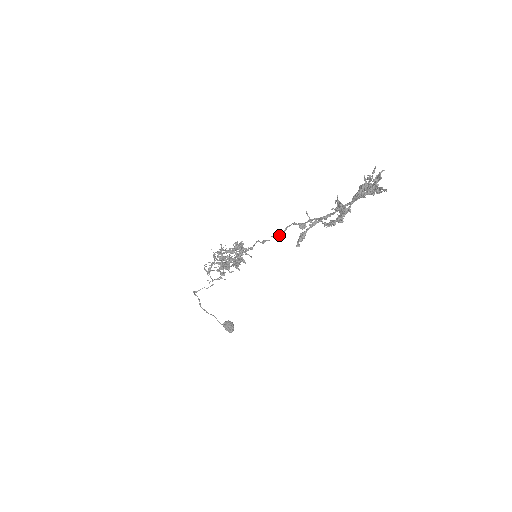
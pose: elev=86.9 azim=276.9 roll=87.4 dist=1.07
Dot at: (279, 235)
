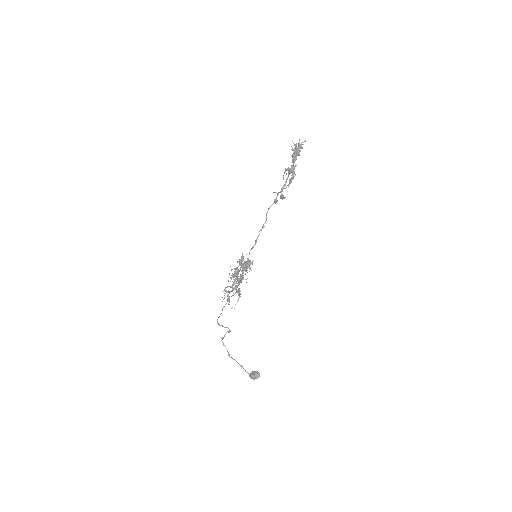
Dot at: (265, 222)
